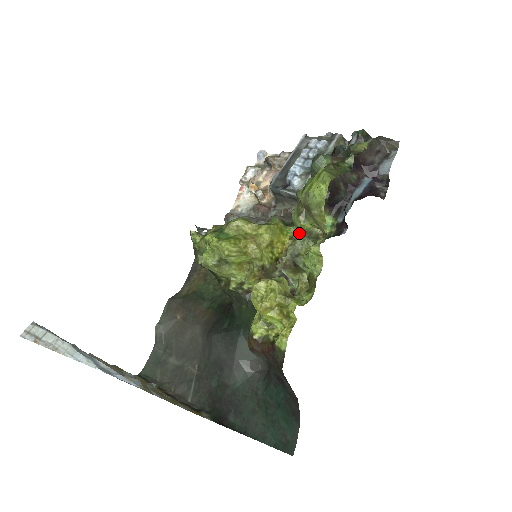
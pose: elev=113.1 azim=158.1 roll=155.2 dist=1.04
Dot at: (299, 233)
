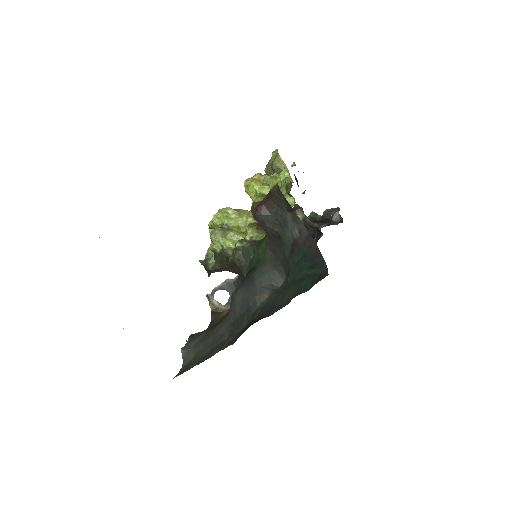
Dot at: occluded
